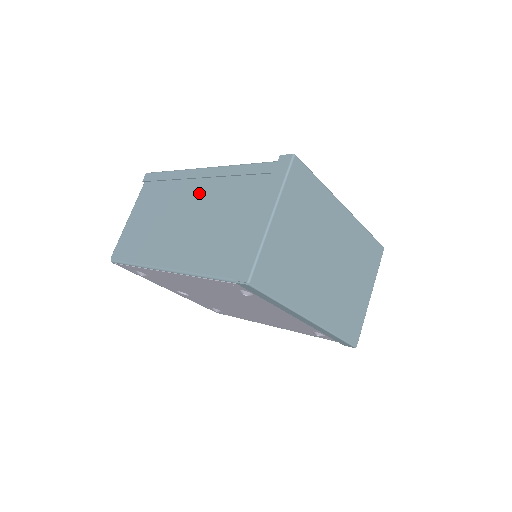
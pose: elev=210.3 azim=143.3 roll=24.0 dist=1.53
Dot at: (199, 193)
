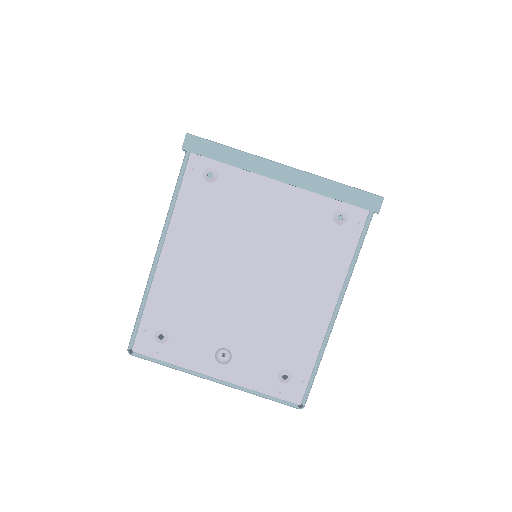
Dot at: occluded
